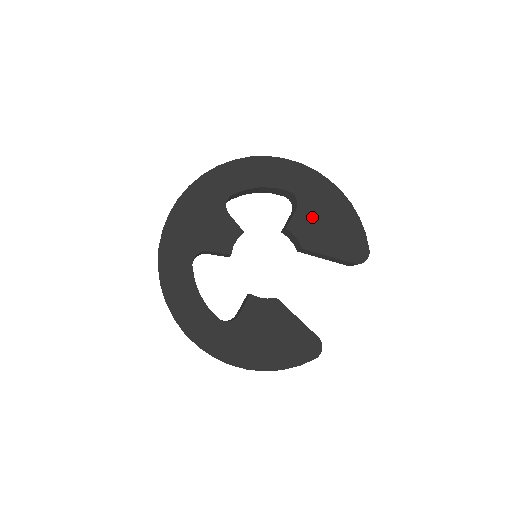
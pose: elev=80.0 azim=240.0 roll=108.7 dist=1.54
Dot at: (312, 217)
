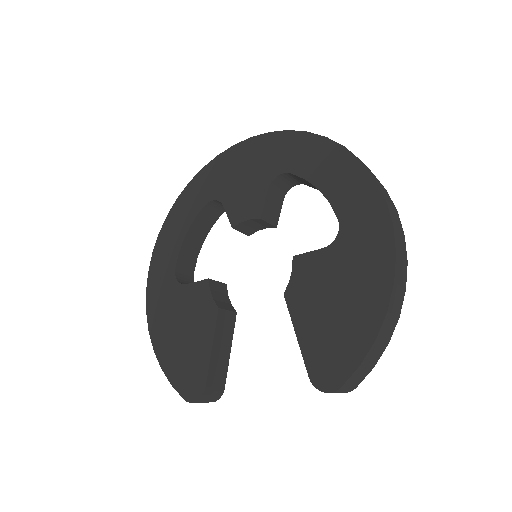
Dot at: (328, 274)
